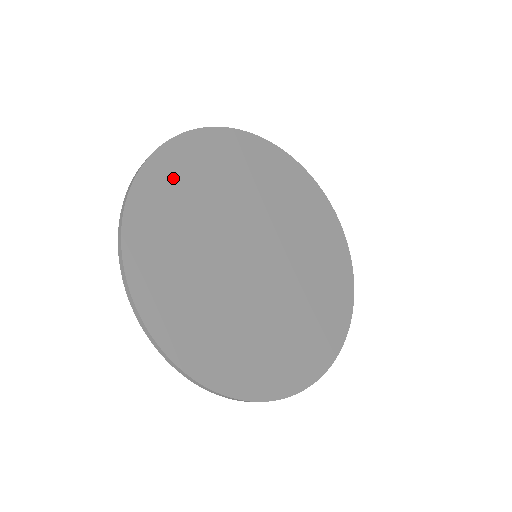
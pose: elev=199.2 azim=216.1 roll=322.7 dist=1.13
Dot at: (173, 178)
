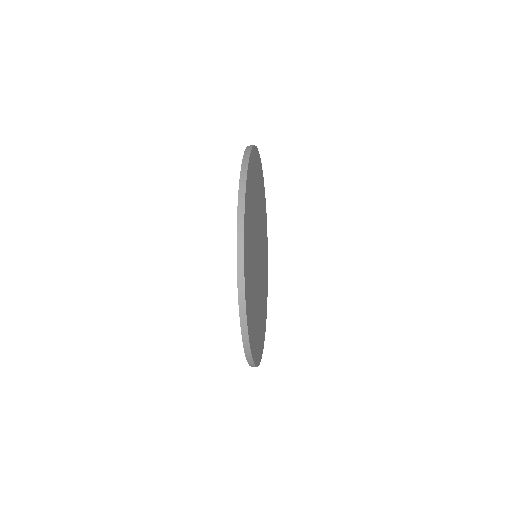
Dot at: (251, 180)
